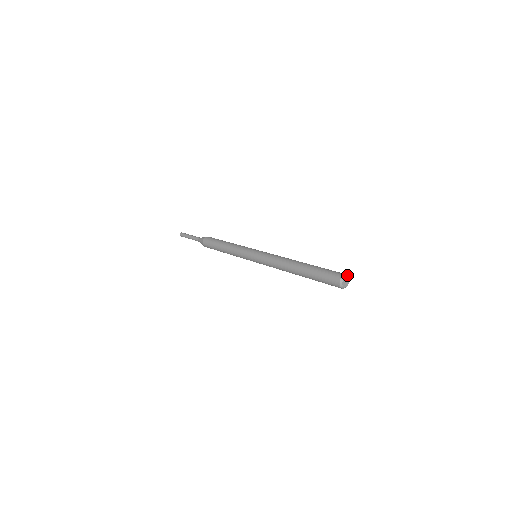
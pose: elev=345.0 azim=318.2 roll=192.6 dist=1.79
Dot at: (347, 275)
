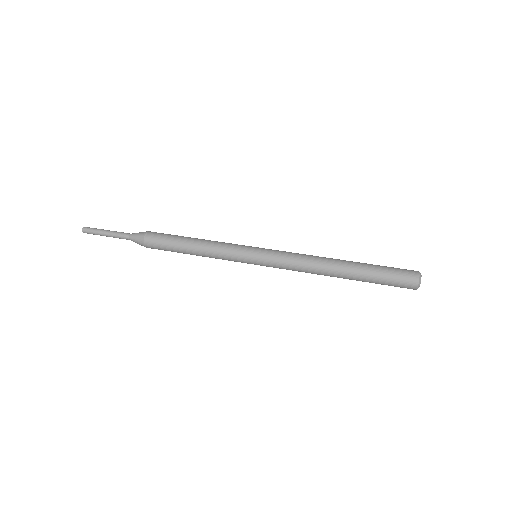
Dot at: occluded
